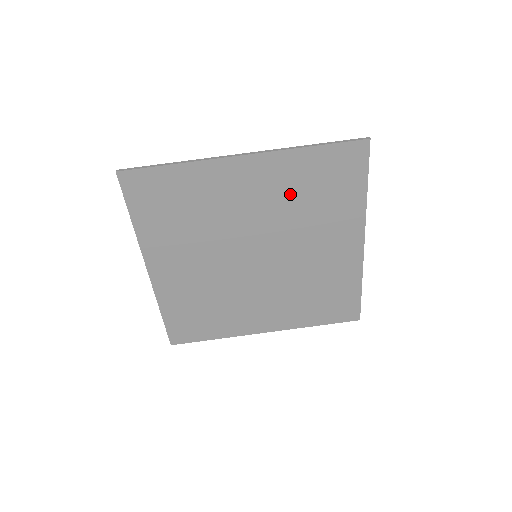
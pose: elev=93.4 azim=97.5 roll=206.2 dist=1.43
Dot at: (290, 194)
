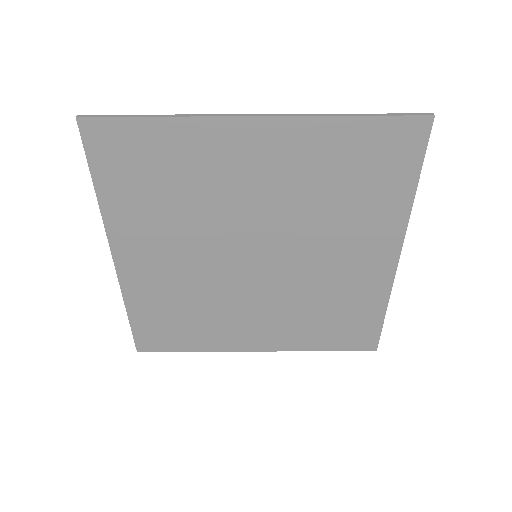
Dot at: (312, 180)
